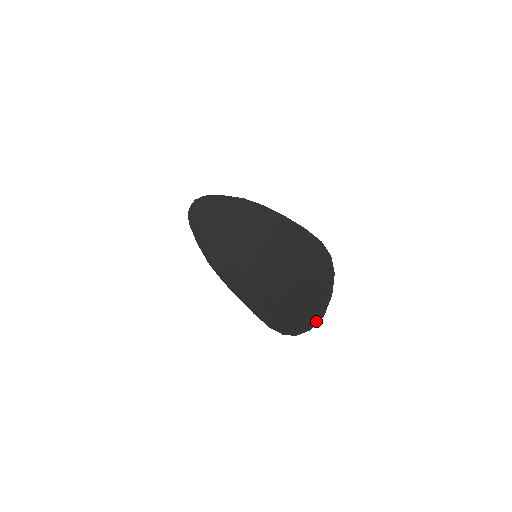
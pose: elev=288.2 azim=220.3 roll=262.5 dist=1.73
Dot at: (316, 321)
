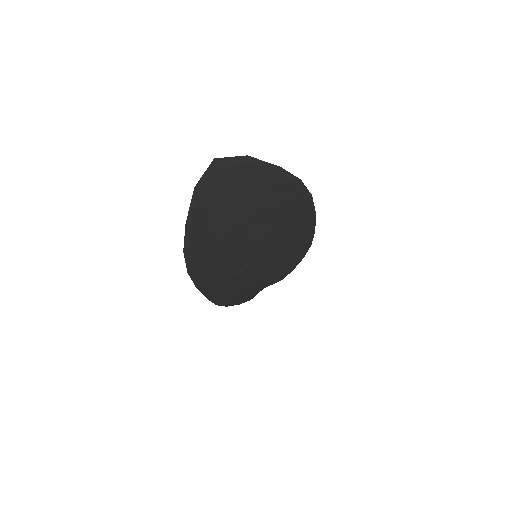
Dot at: (206, 173)
